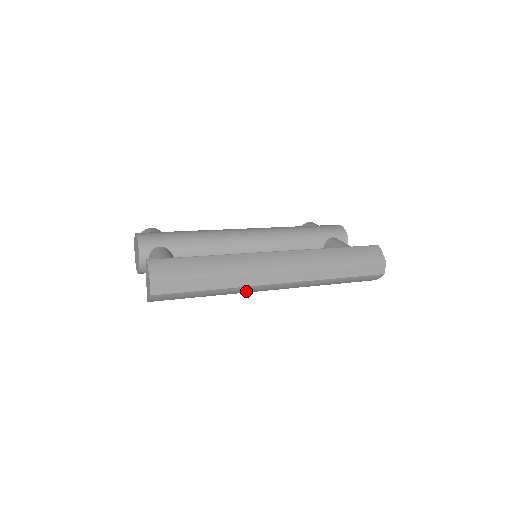
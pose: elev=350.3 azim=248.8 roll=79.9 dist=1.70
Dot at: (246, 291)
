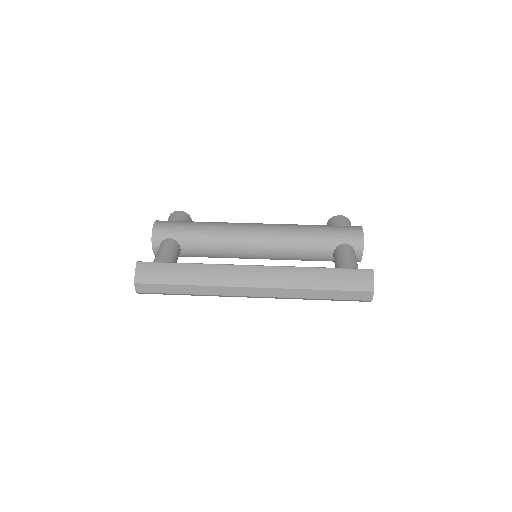
Dot at: occluded
